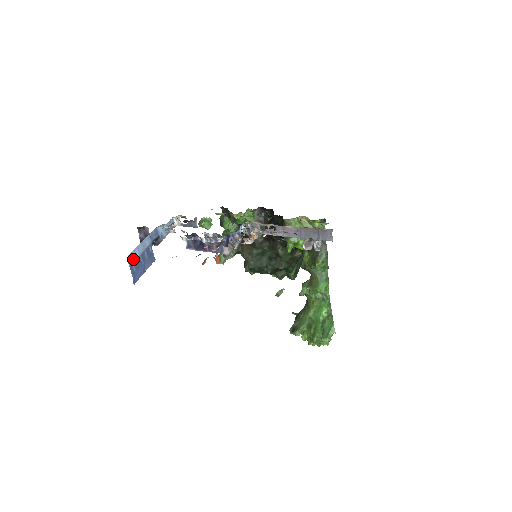
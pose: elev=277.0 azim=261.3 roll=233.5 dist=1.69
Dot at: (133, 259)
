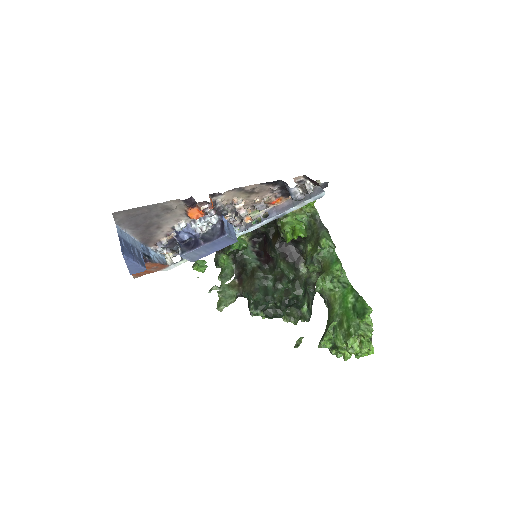
Dot at: (122, 236)
